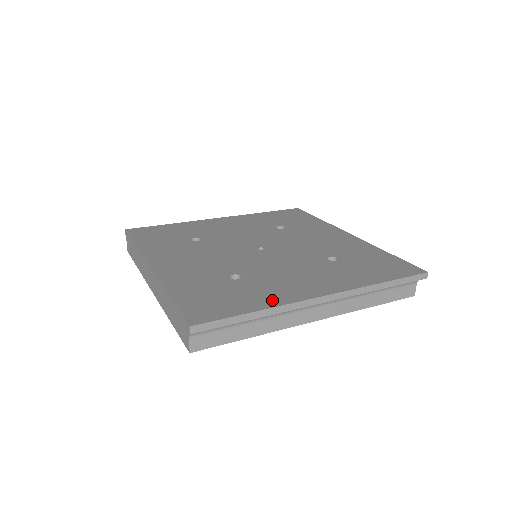
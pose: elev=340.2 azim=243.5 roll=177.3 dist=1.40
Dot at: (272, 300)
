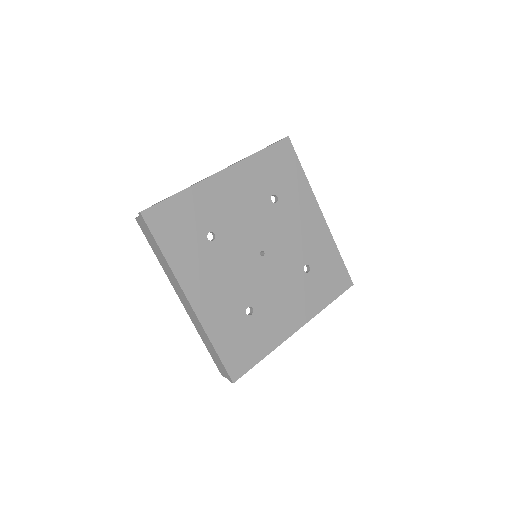
Dot at: (272, 342)
